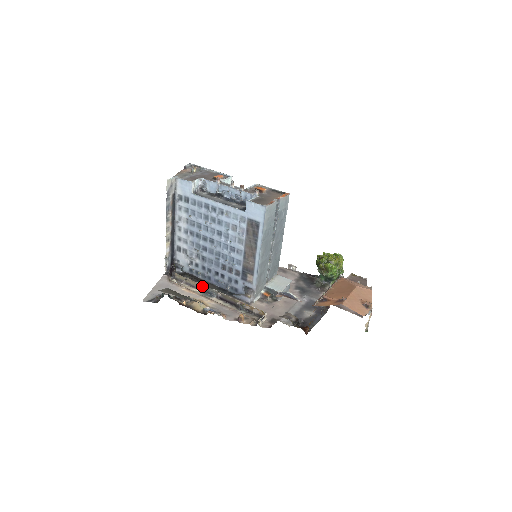
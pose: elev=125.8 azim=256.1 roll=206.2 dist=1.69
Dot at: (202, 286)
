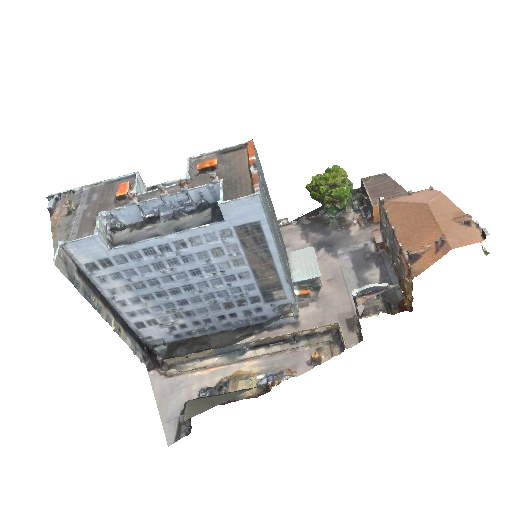
Dot at: (218, 350)
